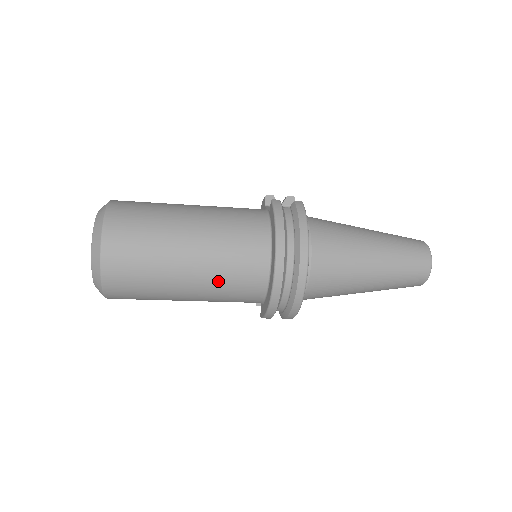
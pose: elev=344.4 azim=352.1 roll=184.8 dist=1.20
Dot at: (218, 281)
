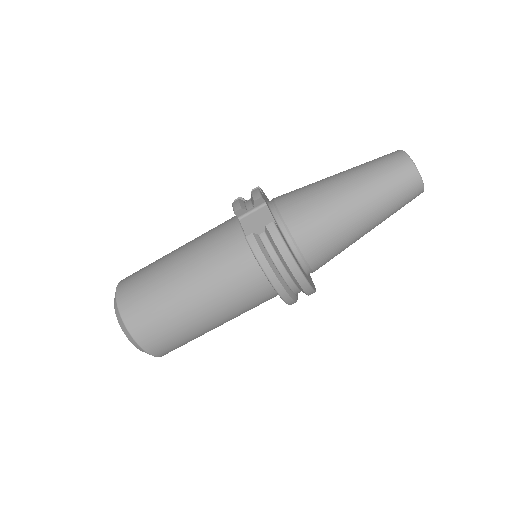
Dot at: (241, 313)
